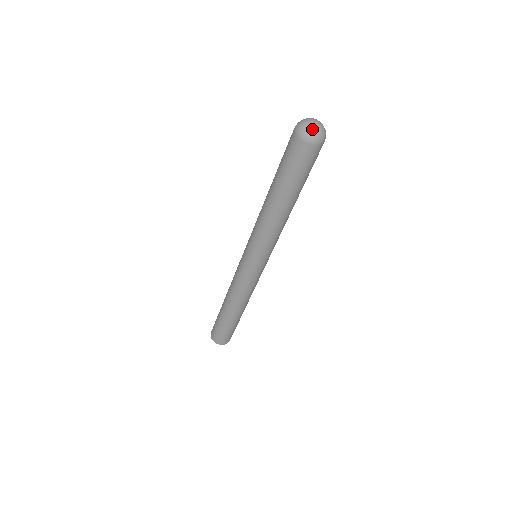
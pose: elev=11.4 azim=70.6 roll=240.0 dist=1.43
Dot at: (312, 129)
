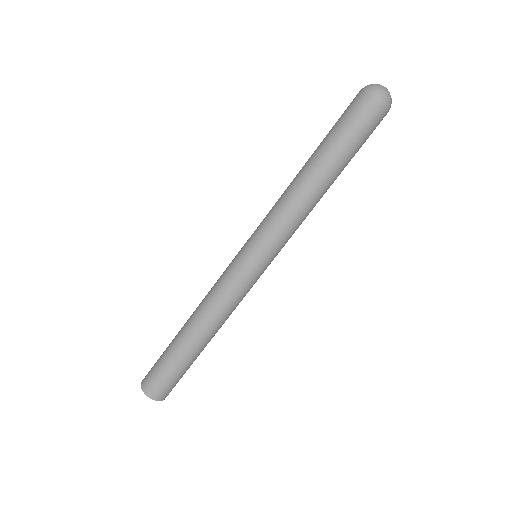
Dot at: (384, 89)
